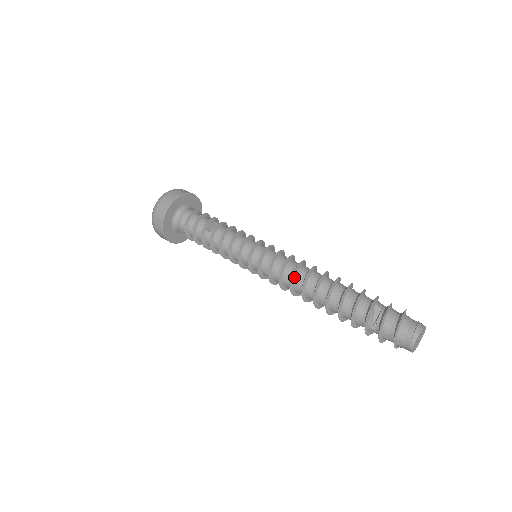
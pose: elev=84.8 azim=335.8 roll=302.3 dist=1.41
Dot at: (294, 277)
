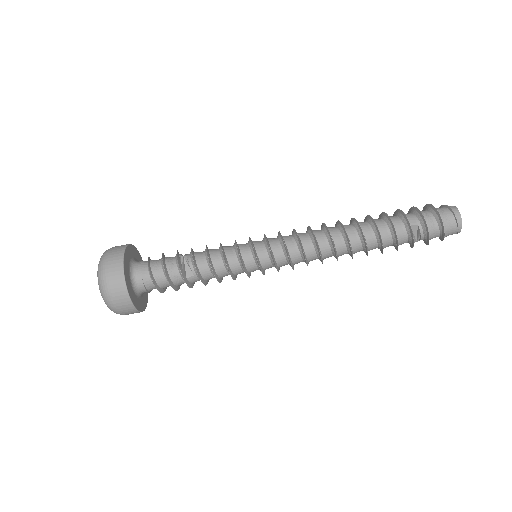
Dot at: (321, 255)
